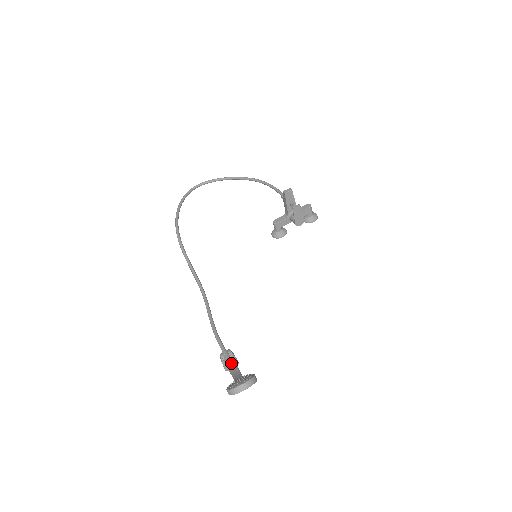
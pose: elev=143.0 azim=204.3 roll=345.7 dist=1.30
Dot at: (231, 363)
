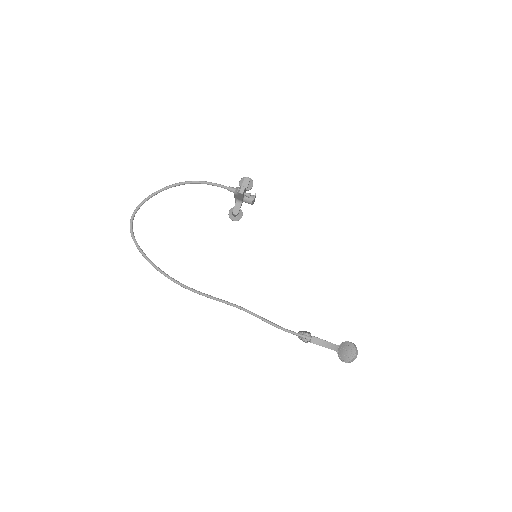
Dot at: (316, 341)
